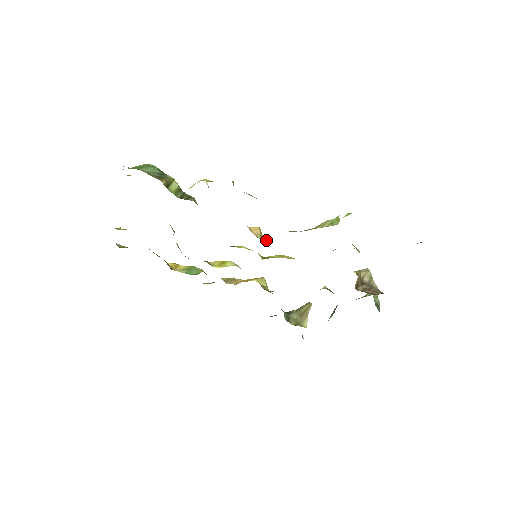
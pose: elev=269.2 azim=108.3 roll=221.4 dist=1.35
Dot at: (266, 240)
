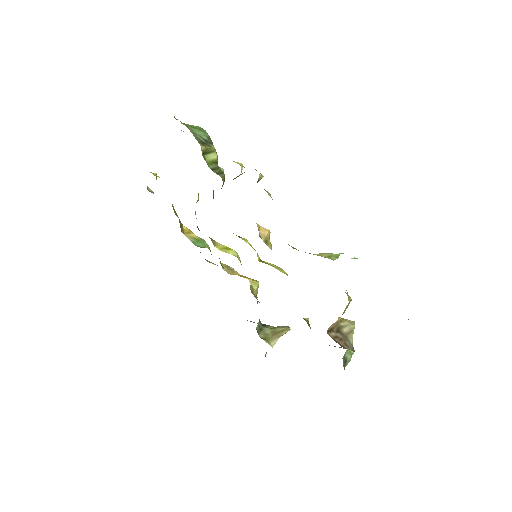
Dot at: (269, 245)
